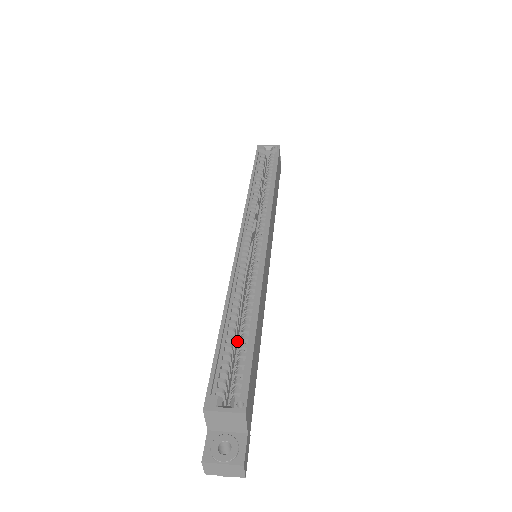
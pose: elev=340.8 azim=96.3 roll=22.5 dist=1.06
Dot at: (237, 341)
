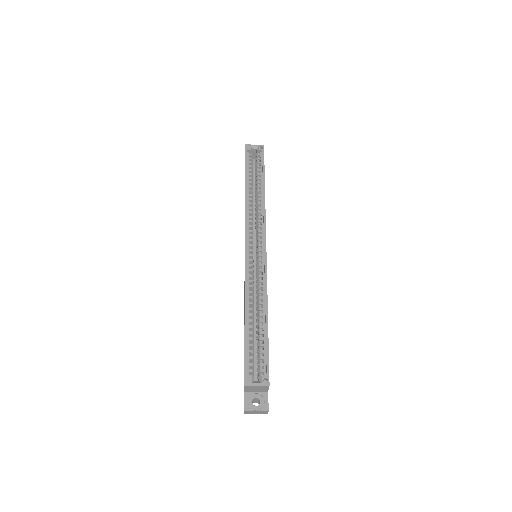
Dot at: occluded
